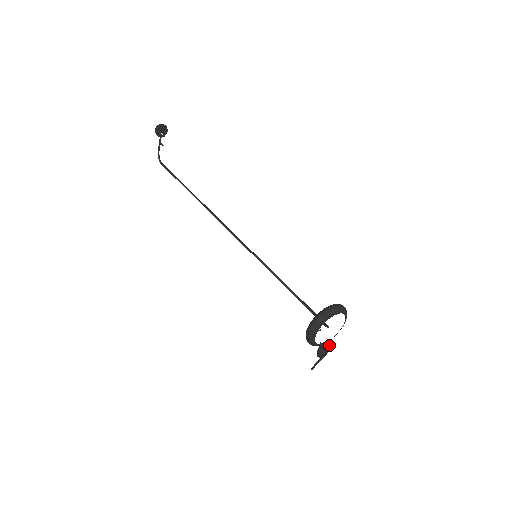
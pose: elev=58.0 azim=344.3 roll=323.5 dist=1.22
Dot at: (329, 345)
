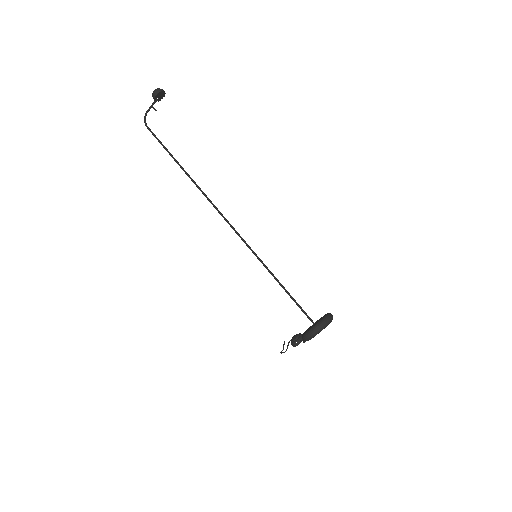
Dot at: occluded
